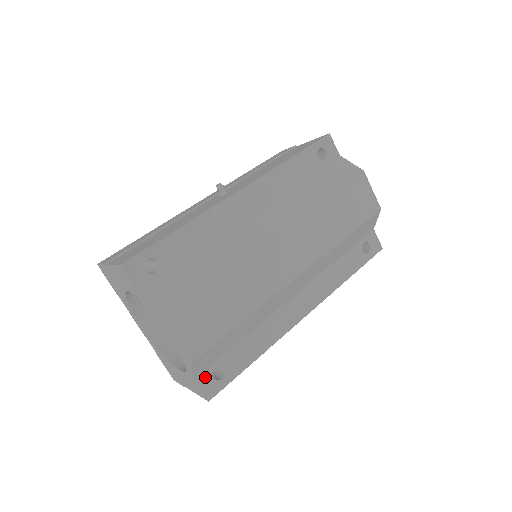
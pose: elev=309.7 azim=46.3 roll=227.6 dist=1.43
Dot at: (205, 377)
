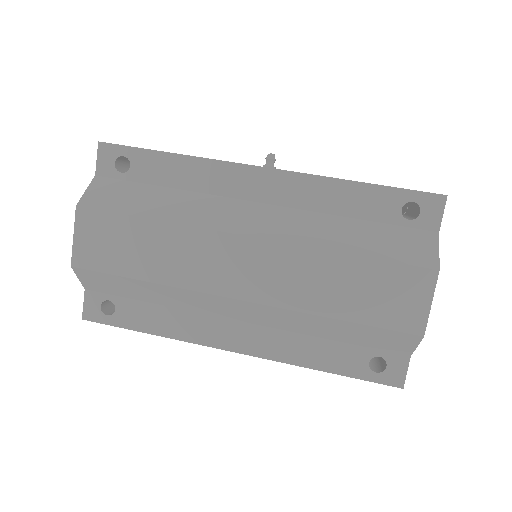
Dot at: (94, 298)
